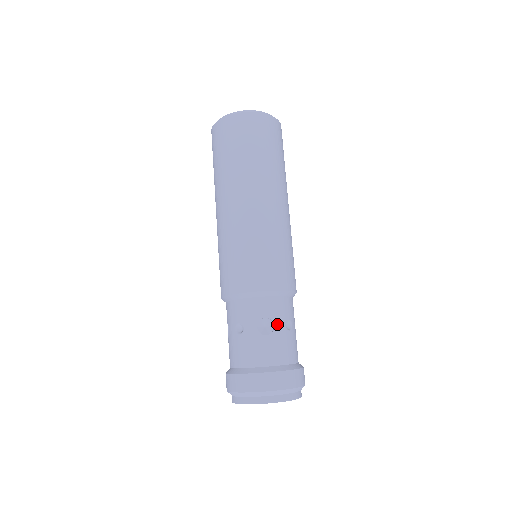
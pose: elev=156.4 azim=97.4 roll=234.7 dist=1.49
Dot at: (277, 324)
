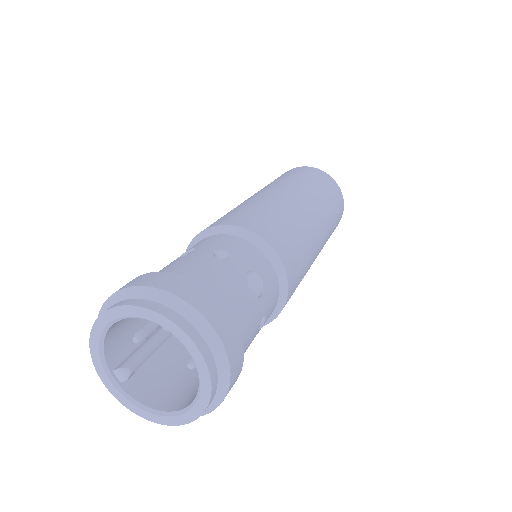
Dot at: (199, 250)
